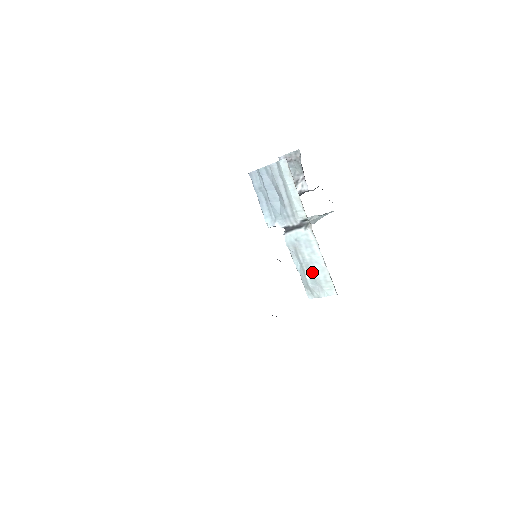
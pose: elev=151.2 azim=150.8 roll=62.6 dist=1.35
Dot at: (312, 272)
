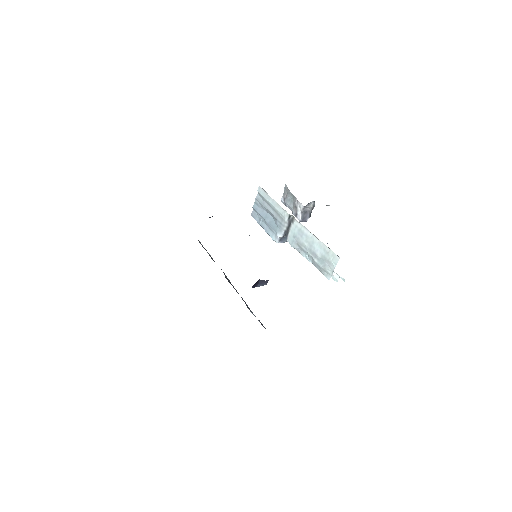
Dot at: (316, 254)
